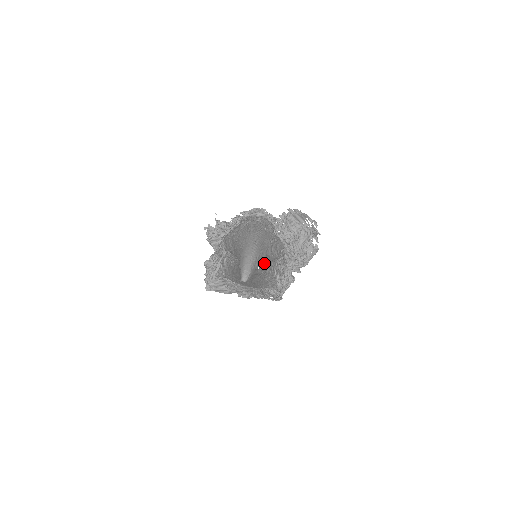
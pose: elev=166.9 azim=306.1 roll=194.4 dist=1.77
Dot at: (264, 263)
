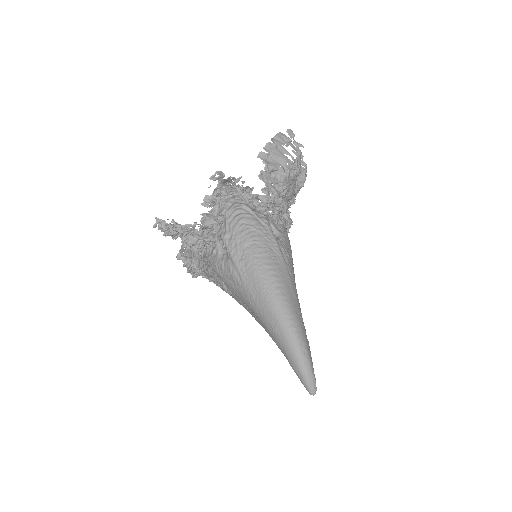
Dot at: occluded
